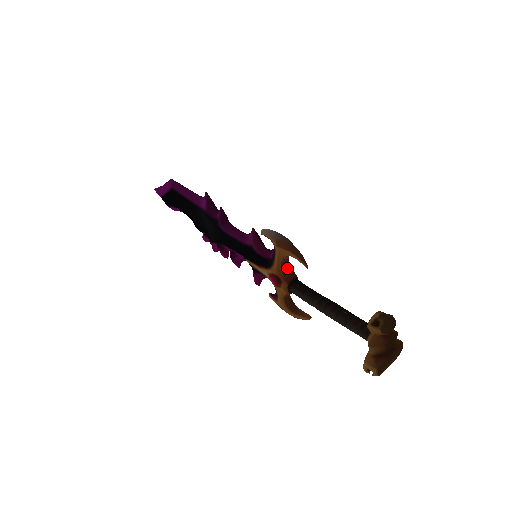
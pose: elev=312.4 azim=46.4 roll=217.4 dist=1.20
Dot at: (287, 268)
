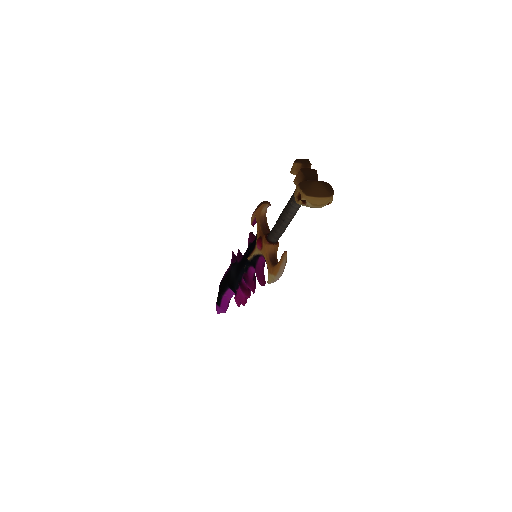
Dot at: (266, 229)
